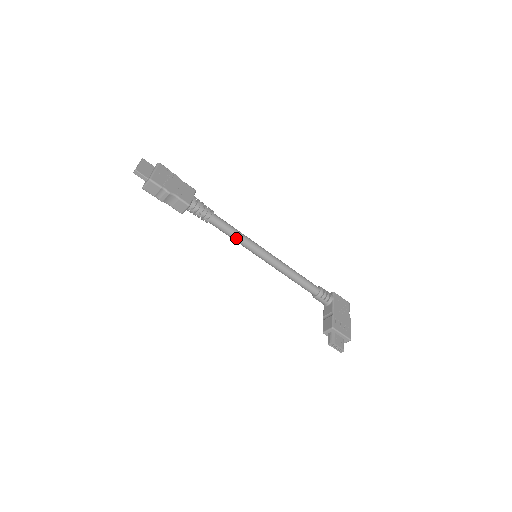
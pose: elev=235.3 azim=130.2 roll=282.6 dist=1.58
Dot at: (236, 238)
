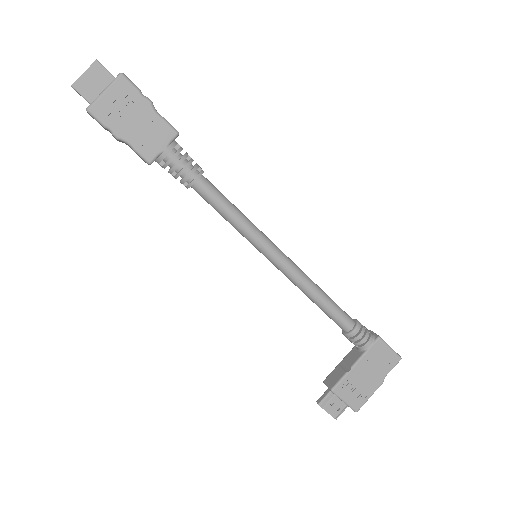
Dot at: (230, 223)
